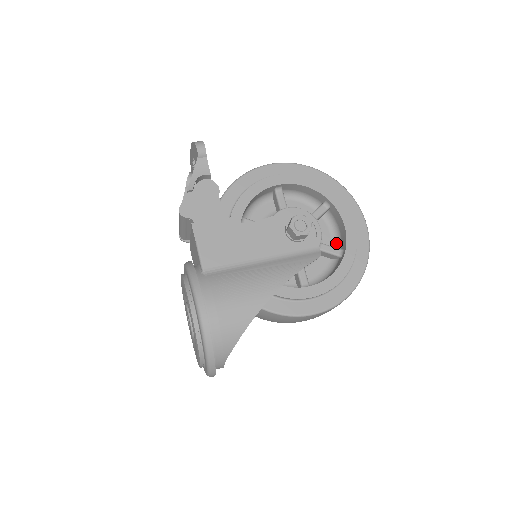
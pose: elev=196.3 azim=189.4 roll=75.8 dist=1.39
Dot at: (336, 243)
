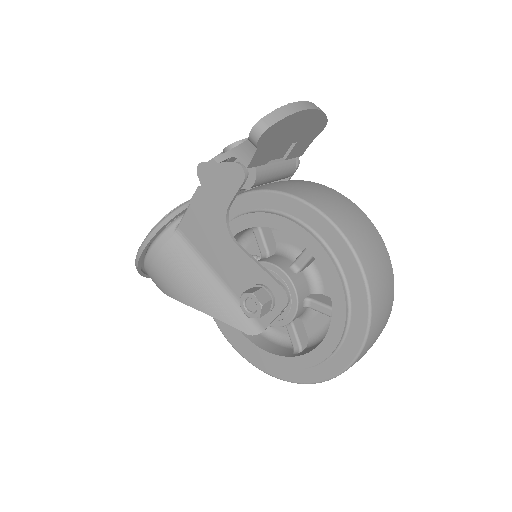
Dot at: (316, 338)
